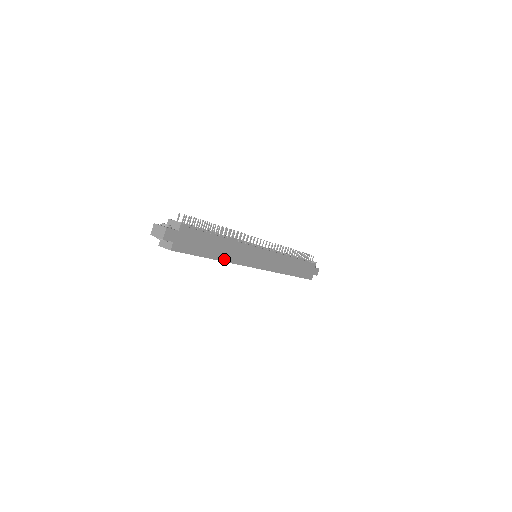
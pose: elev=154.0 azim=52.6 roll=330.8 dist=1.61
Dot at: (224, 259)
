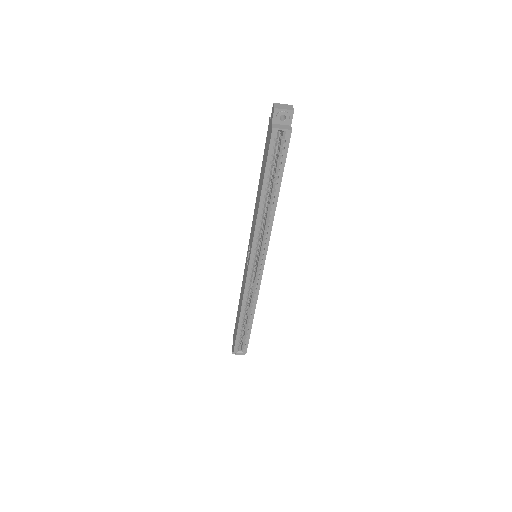
Dot at: (275, 209)
